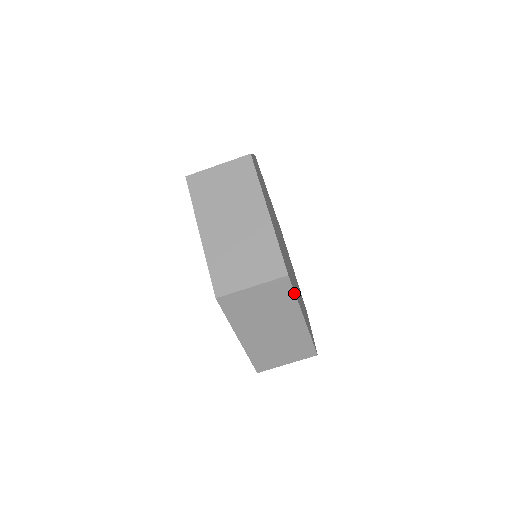
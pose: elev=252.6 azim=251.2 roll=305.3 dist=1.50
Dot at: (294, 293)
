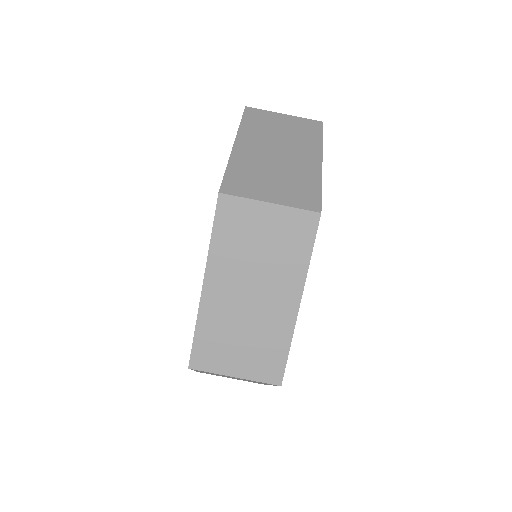
Dot at: (312, 248)
